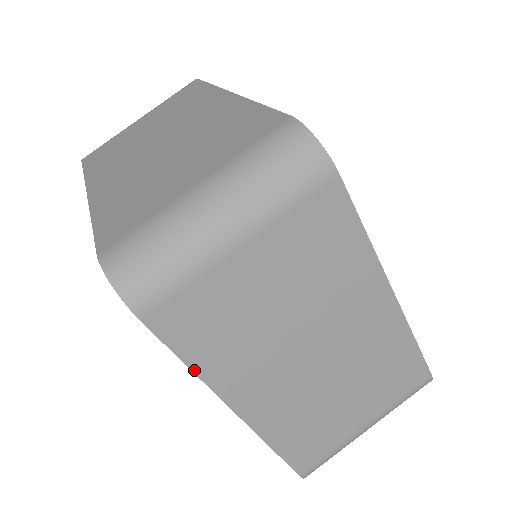
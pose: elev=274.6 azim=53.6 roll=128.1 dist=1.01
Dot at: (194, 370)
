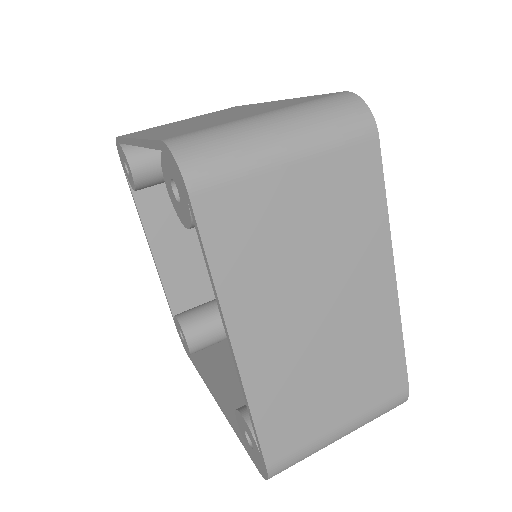
Dot at: (214, 277)
